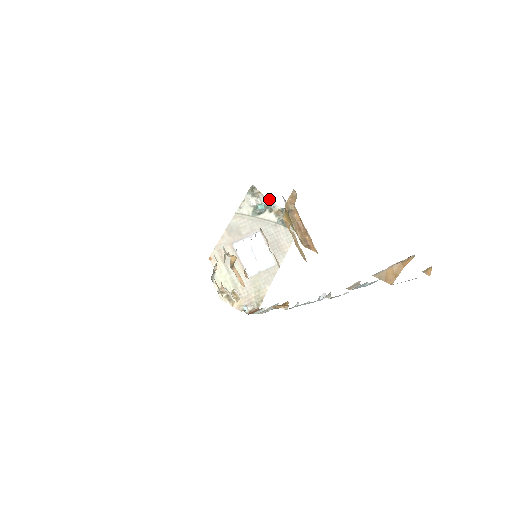
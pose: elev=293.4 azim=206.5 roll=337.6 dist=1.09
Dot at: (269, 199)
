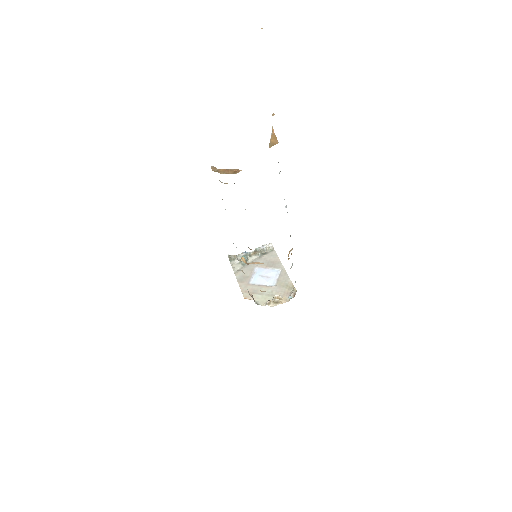
Dot at: (243, 253)
